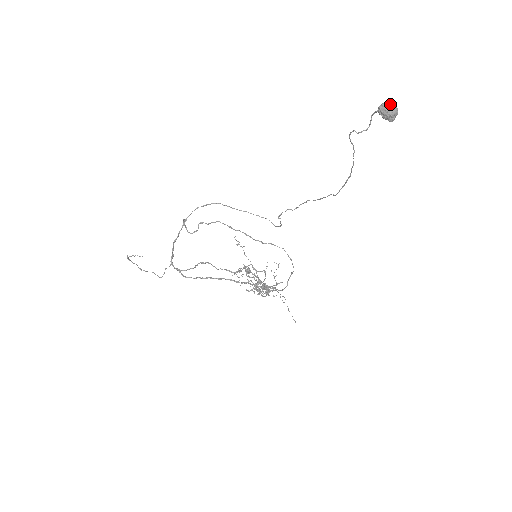
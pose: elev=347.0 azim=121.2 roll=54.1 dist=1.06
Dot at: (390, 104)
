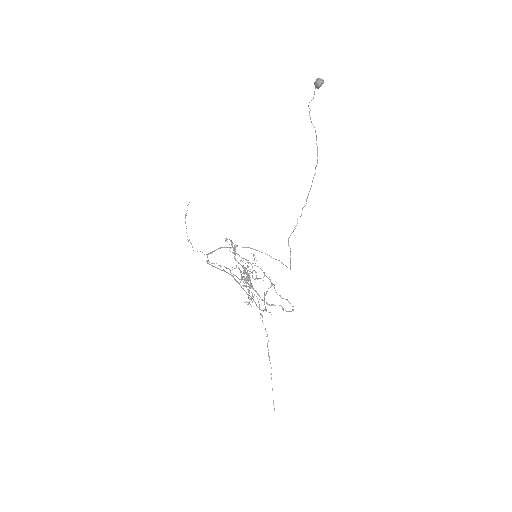
Dot at: (319, 79)
